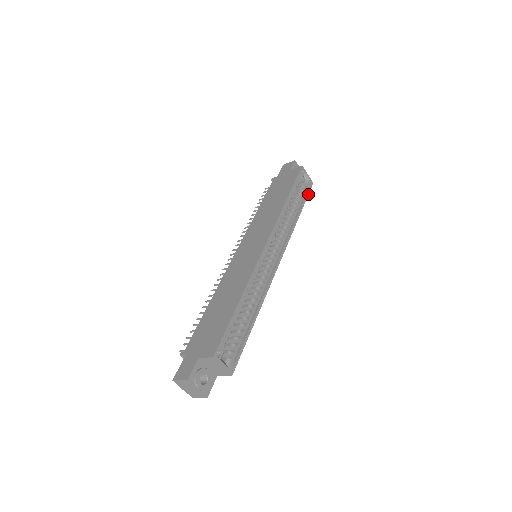
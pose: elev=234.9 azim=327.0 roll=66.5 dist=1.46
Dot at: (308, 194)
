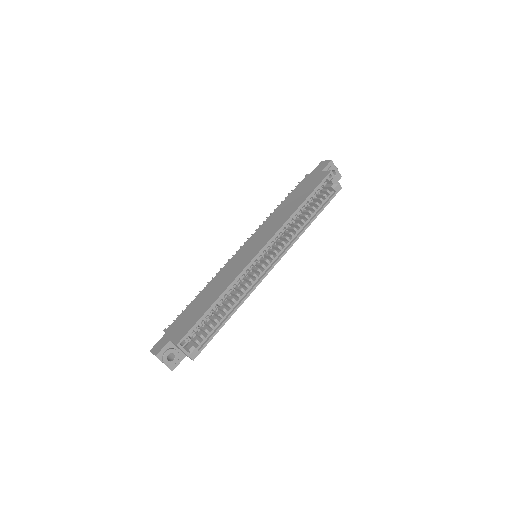
Dot at: occluded
